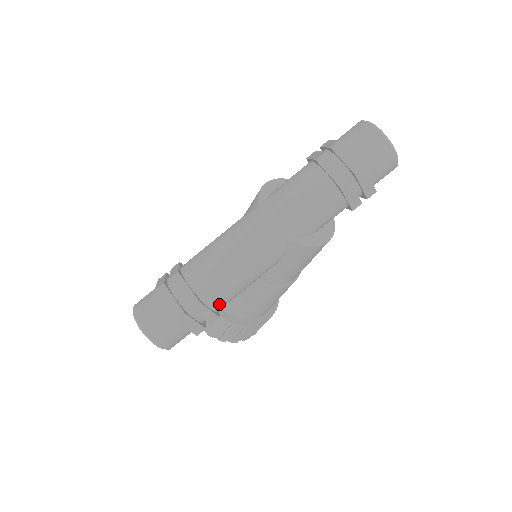
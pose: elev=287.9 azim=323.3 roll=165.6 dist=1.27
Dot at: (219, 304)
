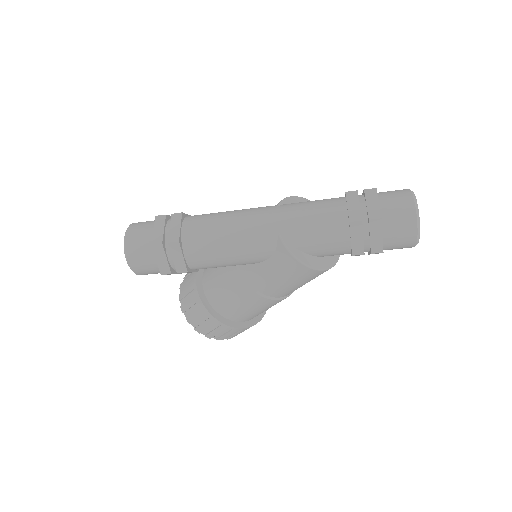
Dot at: (194, 259)
